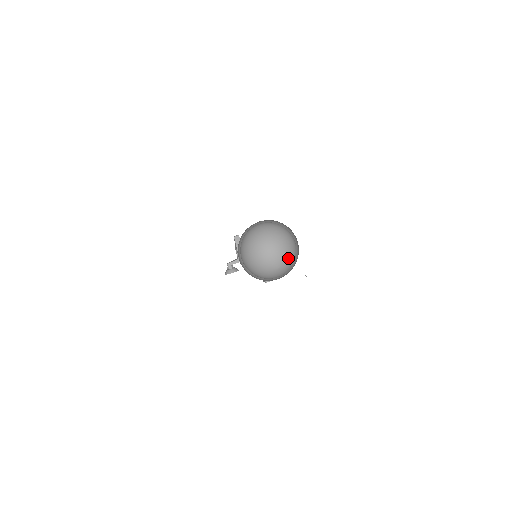
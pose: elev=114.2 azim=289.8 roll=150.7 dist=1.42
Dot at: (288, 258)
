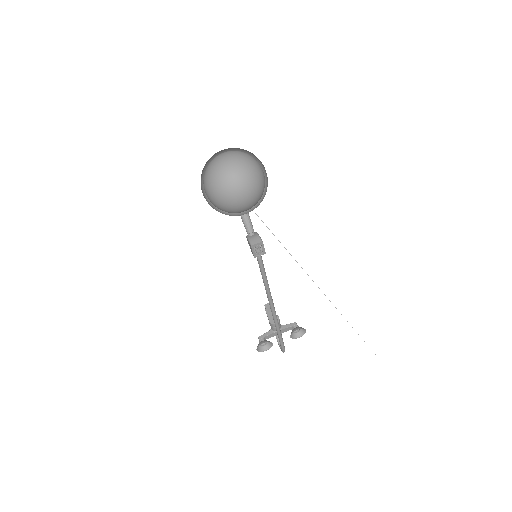
Dot at: (246, 165)
